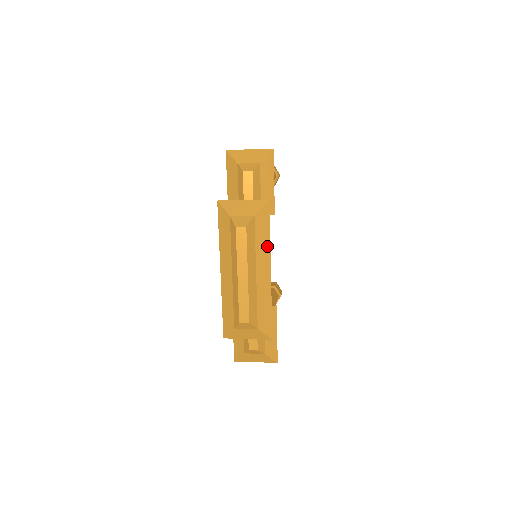
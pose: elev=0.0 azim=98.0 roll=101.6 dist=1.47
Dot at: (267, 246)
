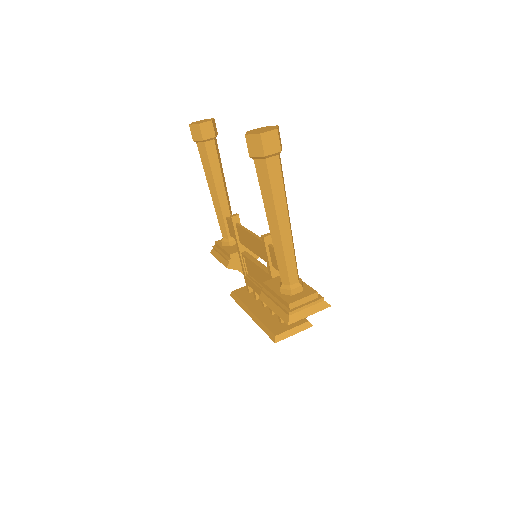
Dot at: occluded
